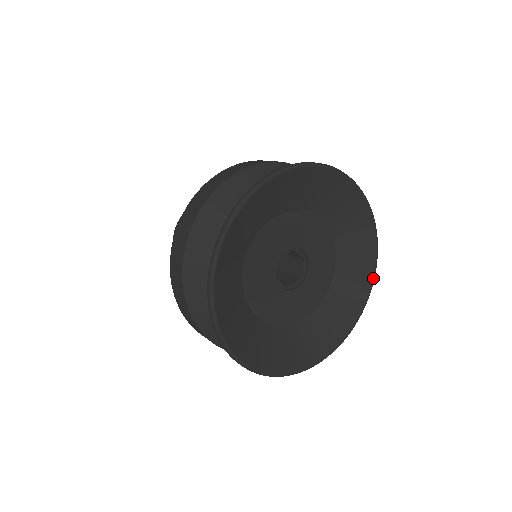
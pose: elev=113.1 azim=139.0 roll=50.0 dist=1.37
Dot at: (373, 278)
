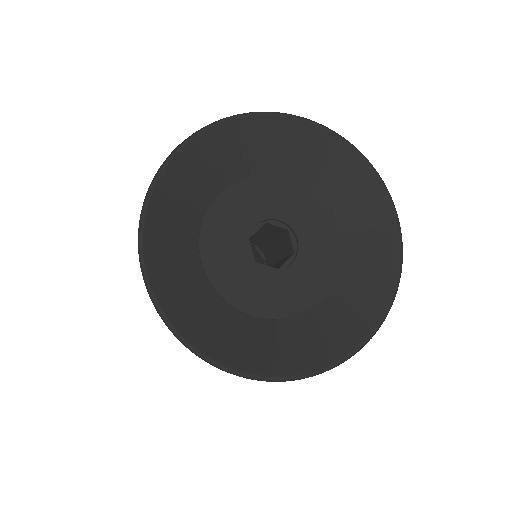
Dot at: (370, 334)
